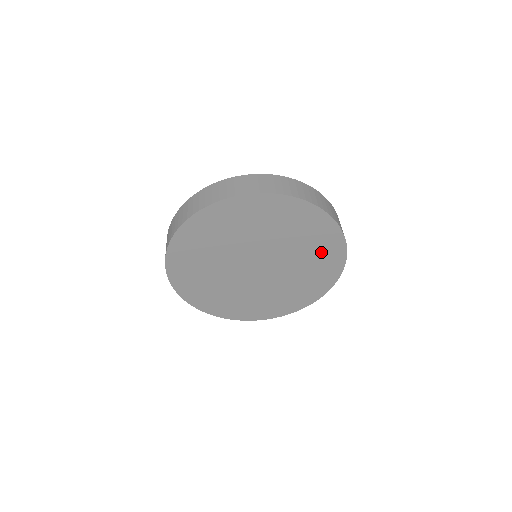
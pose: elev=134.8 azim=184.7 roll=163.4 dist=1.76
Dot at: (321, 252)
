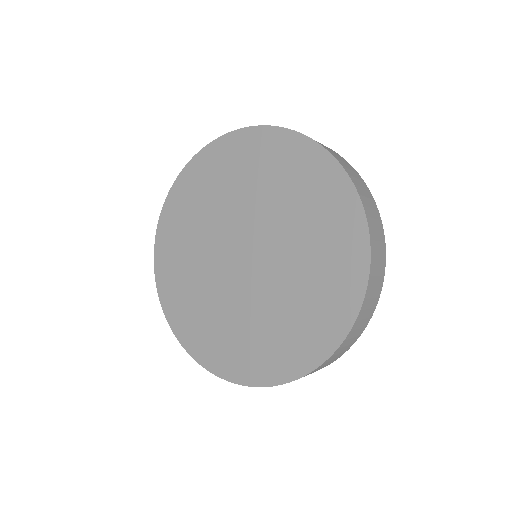
Dot at: (328, 276)
